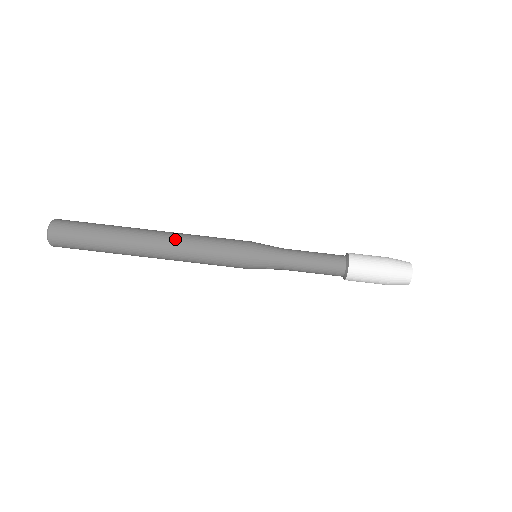
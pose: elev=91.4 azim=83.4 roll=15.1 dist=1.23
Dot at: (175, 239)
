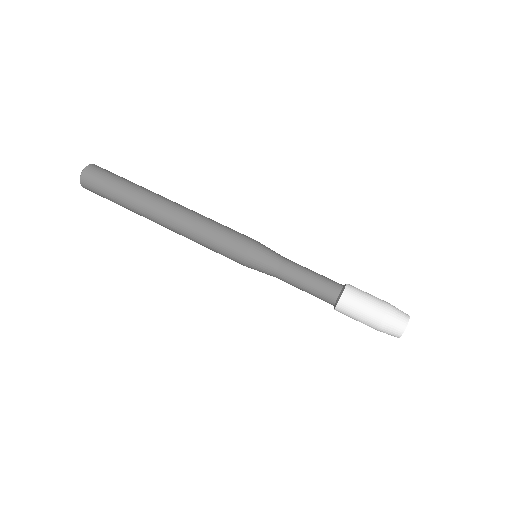
Dot at: (190, 210)
